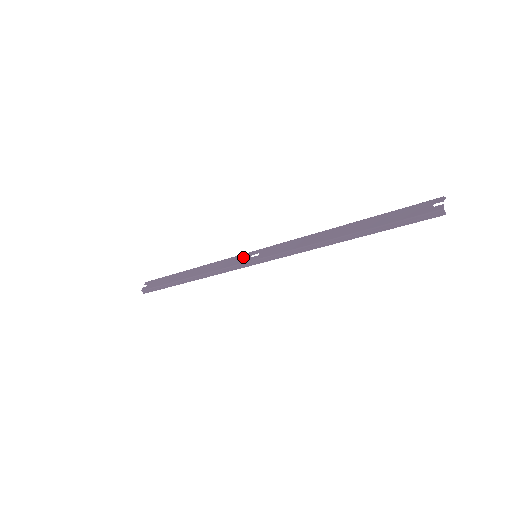
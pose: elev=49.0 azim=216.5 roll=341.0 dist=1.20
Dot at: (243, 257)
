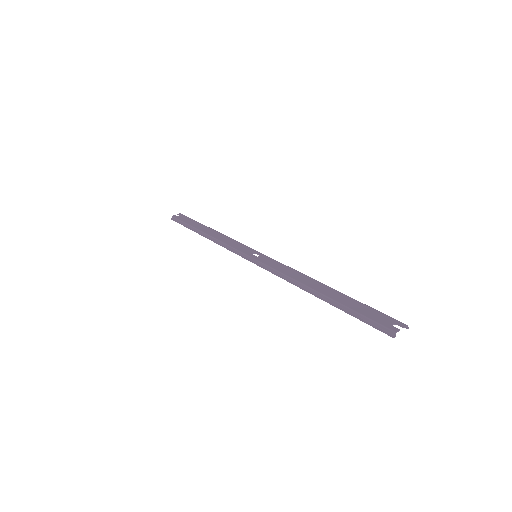
Dot at: (248, 249)
